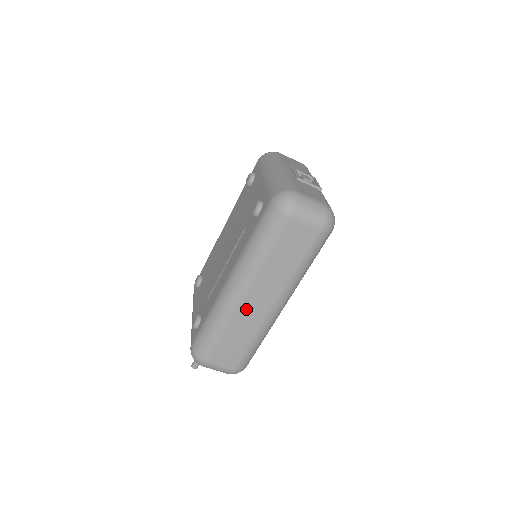
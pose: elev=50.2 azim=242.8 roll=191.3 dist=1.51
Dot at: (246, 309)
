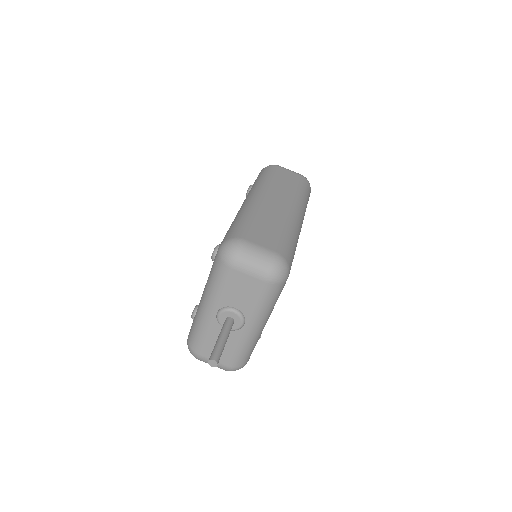
Dot at: (268, 205)
